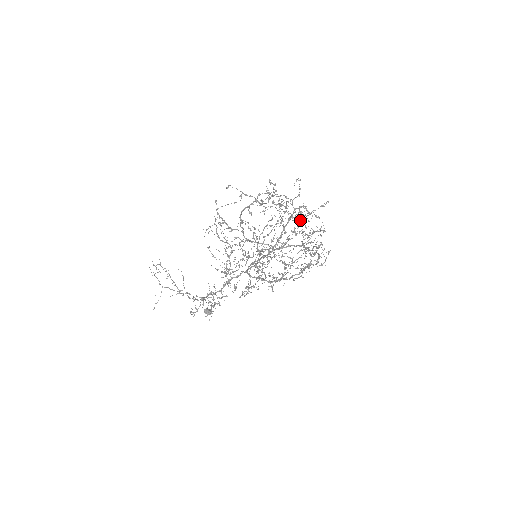
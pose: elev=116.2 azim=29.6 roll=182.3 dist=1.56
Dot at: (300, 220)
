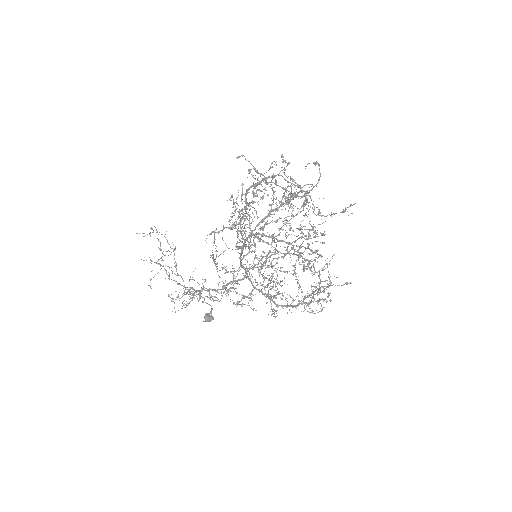
Dot at: (286, 203)
